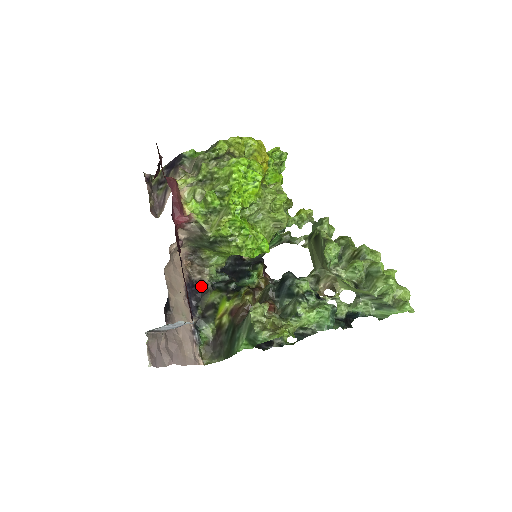
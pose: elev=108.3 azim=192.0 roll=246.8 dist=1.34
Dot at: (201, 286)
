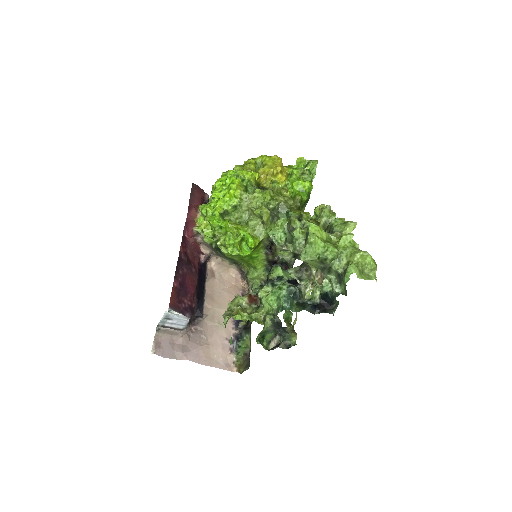
Dot at: occluded
